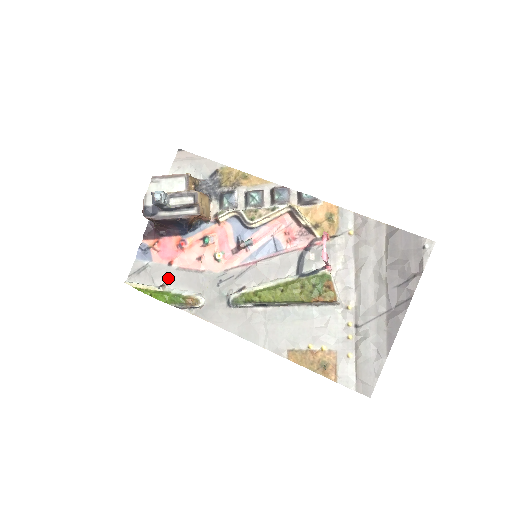
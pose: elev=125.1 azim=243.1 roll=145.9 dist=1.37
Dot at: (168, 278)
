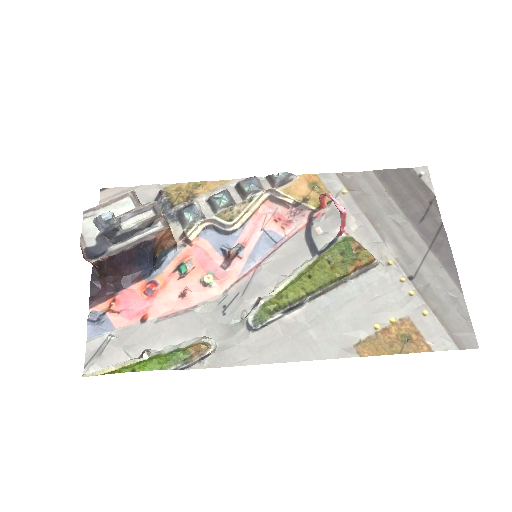
Dot at: (148, 339)
